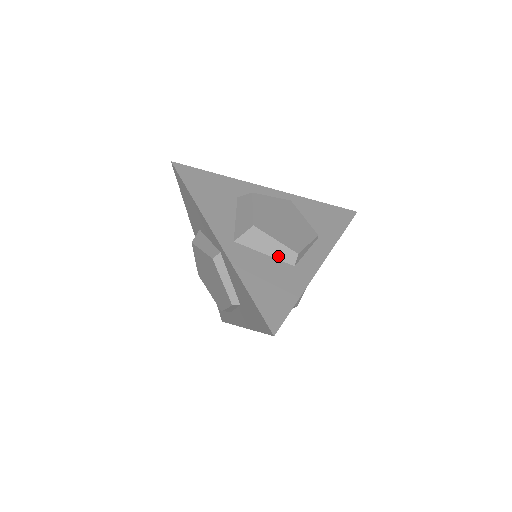
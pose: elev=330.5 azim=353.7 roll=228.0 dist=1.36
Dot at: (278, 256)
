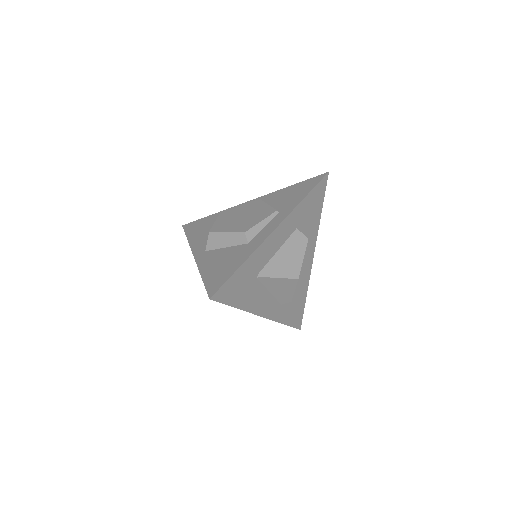
Dot at: (234, 243)
